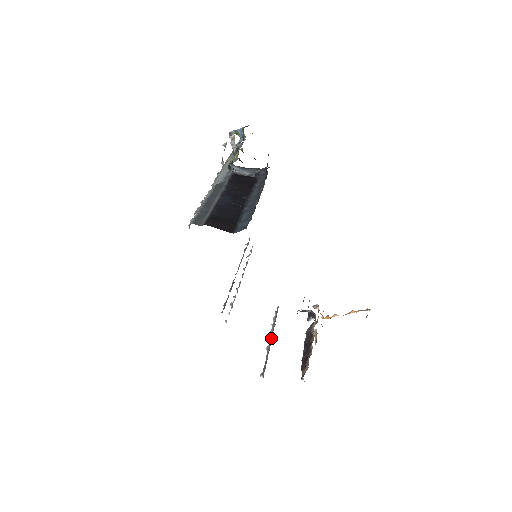
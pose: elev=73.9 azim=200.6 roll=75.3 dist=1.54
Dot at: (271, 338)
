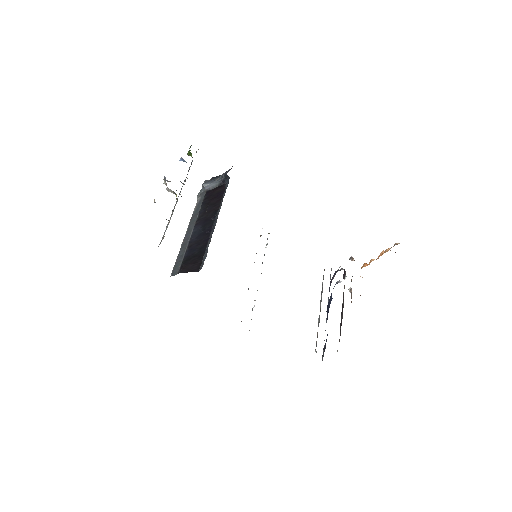
Dot at: (320, 308)
